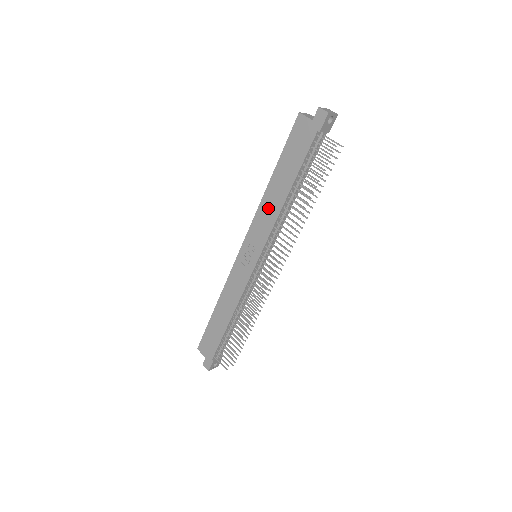
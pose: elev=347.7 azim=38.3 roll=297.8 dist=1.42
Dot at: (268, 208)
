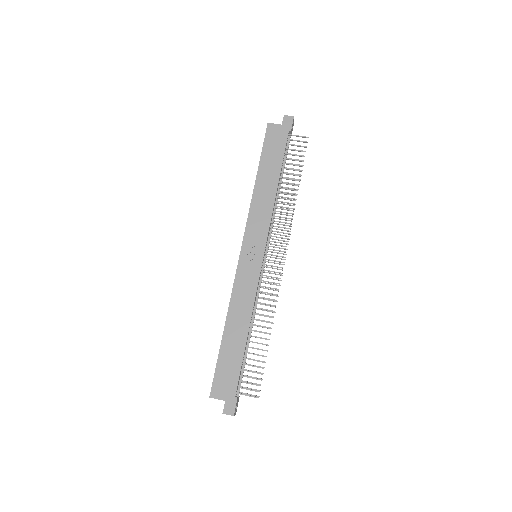
Dot at: (261, 203)
